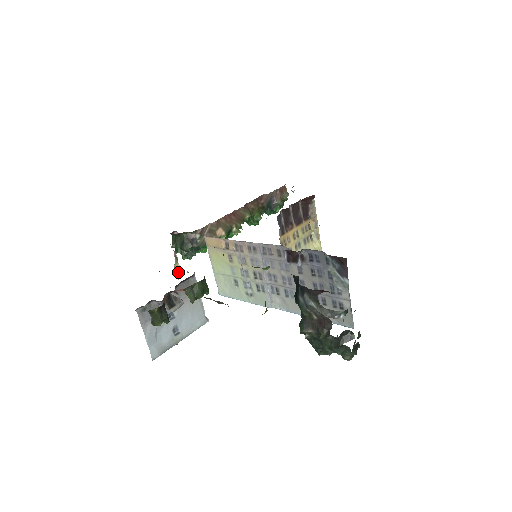
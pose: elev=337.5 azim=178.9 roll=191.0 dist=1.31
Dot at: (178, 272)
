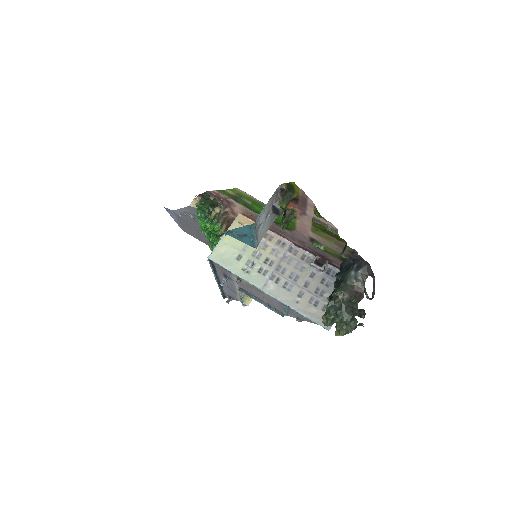
Dot at: (215, 213)
